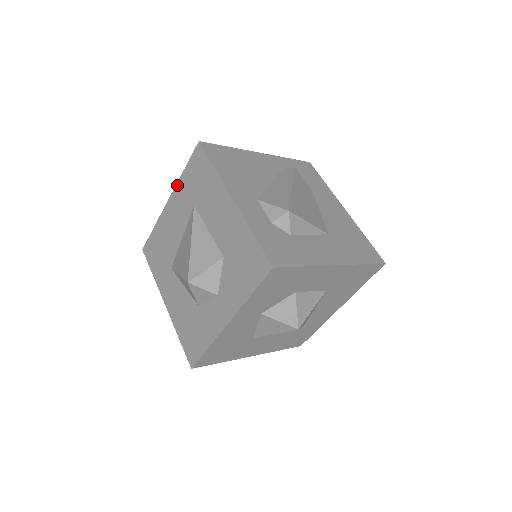
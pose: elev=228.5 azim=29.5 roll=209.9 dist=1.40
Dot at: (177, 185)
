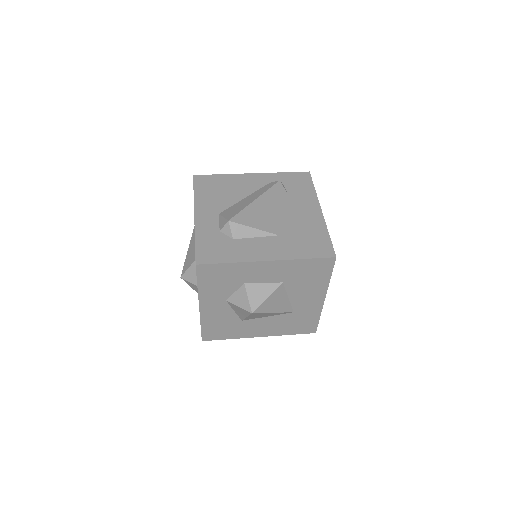
Dot at: occluded
